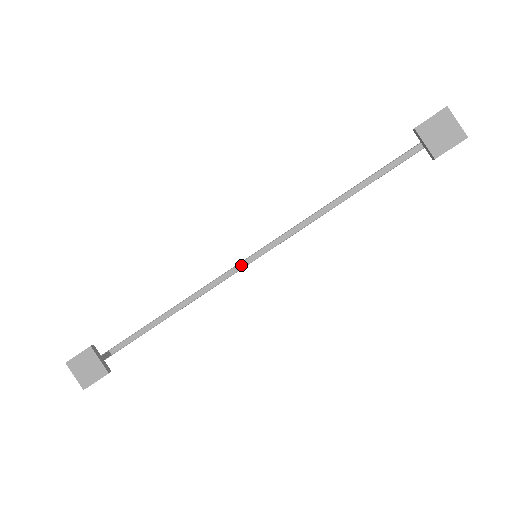
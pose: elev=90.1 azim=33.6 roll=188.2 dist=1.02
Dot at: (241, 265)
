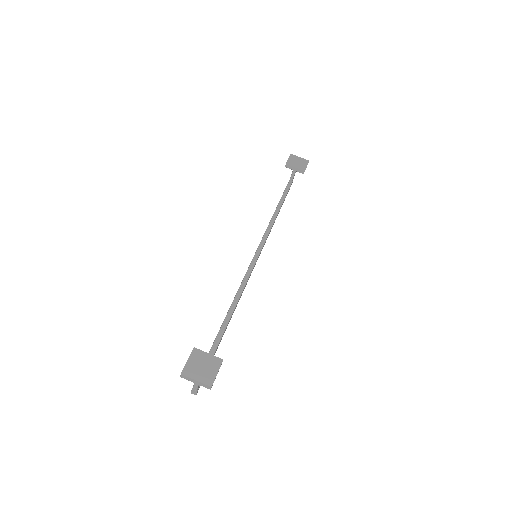
Dot at: (250, 269)
